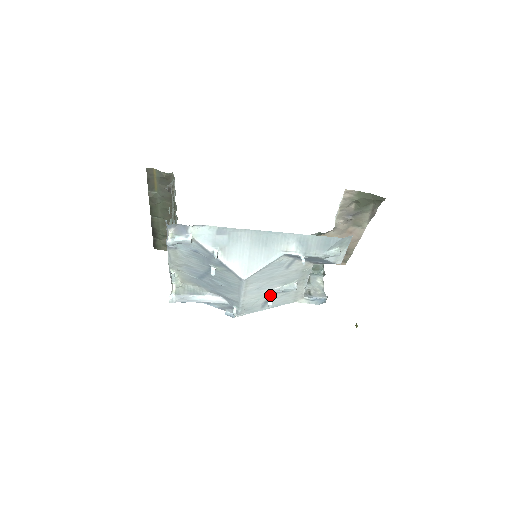
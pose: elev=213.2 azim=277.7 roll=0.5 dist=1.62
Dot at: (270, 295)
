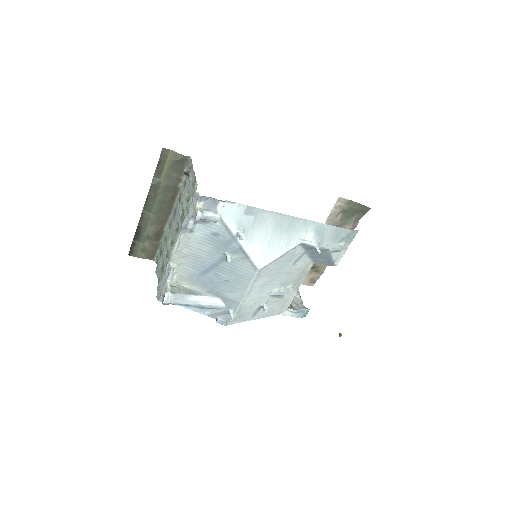
Dot at: (266, 299)
